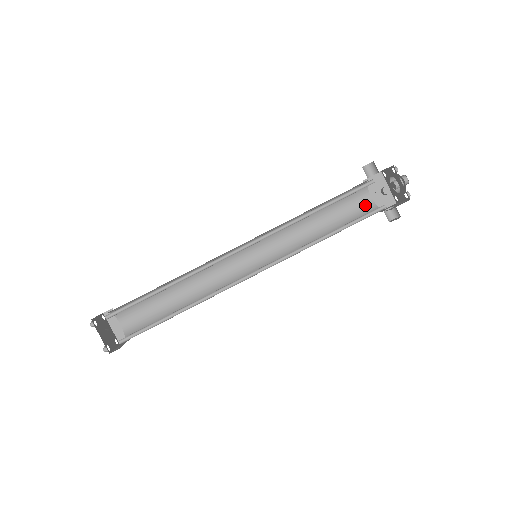
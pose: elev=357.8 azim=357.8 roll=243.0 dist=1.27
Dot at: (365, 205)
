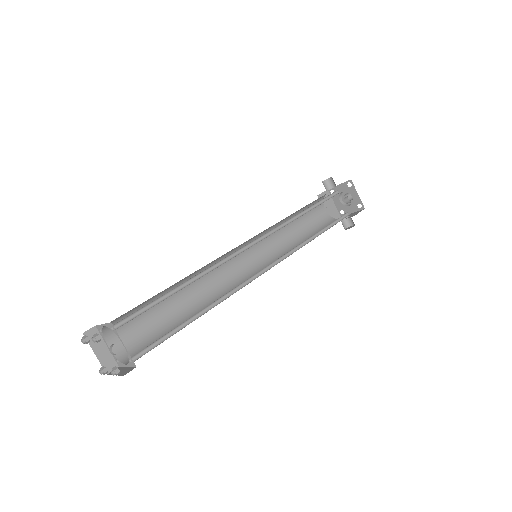
Dot at: (323, 216)
